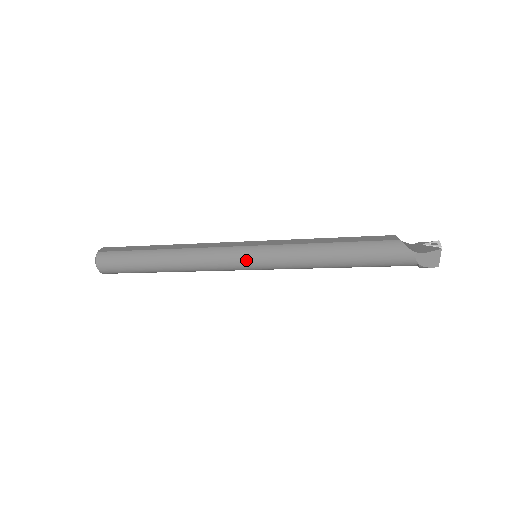
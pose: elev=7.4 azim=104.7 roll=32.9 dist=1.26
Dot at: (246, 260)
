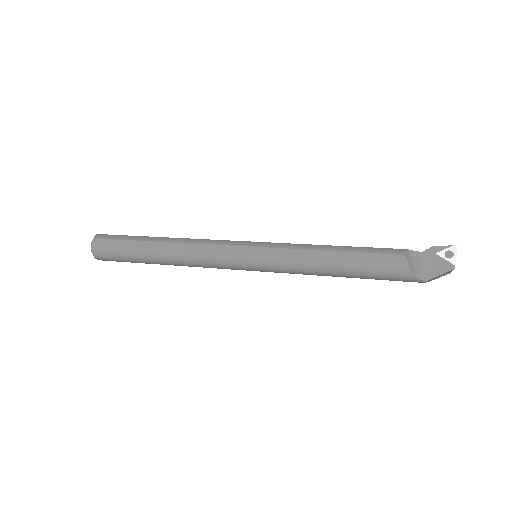
Dot at: (247, 270)
